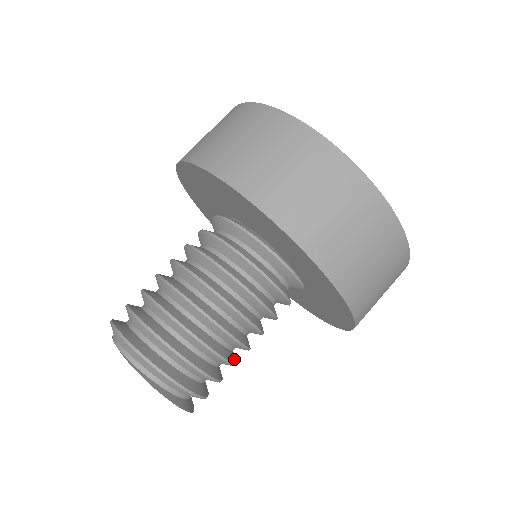
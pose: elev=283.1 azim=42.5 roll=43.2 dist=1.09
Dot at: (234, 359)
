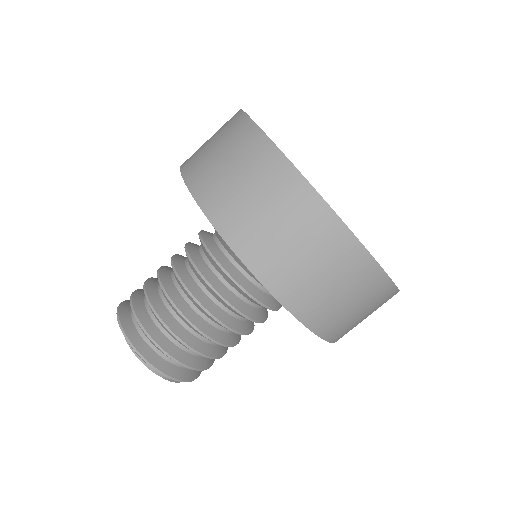
Dot at: occluded
